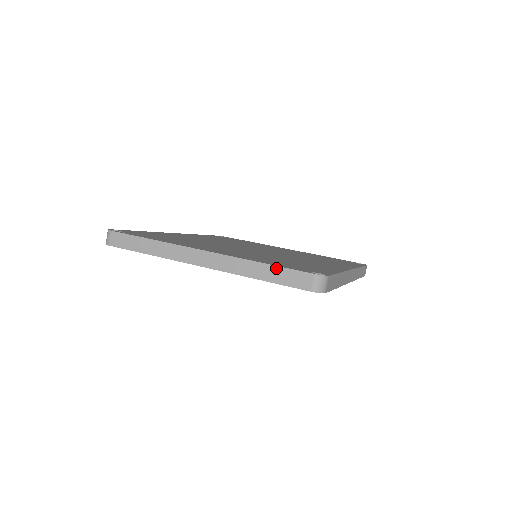
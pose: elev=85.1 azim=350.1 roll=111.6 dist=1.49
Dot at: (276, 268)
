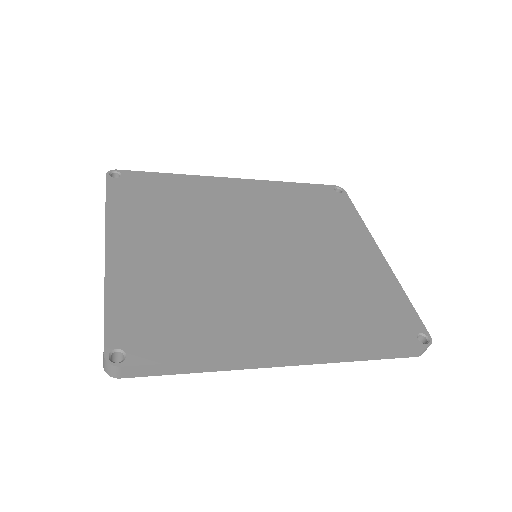
Dot at: (104, 317)
